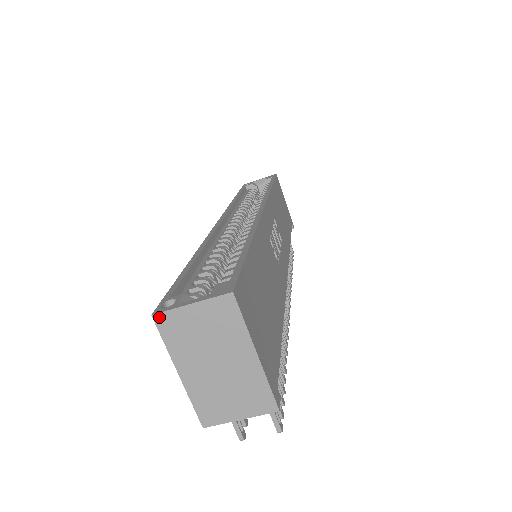
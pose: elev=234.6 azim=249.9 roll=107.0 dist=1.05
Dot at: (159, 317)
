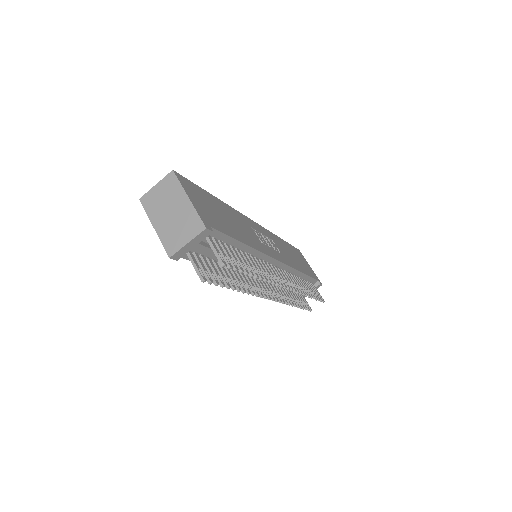
Dot at: (142, 199)
